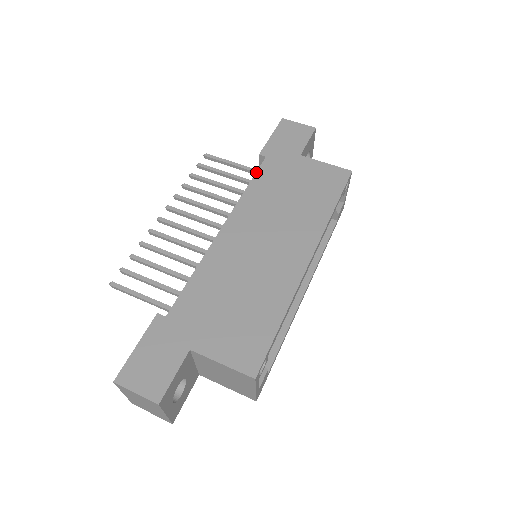
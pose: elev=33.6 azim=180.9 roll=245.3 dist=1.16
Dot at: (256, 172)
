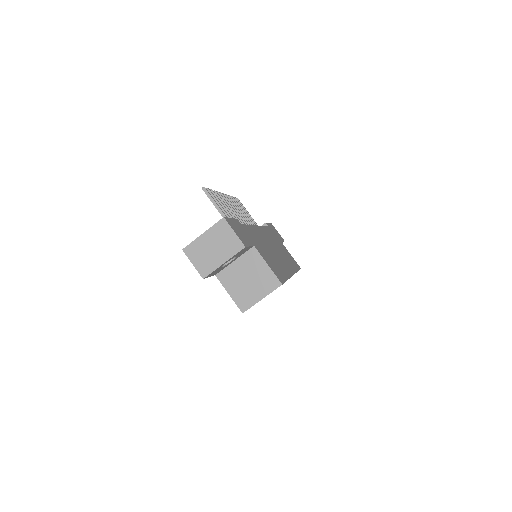
Dot at: (266, 226)
